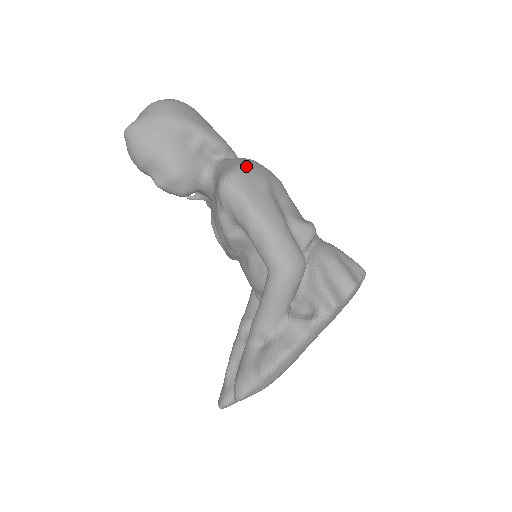
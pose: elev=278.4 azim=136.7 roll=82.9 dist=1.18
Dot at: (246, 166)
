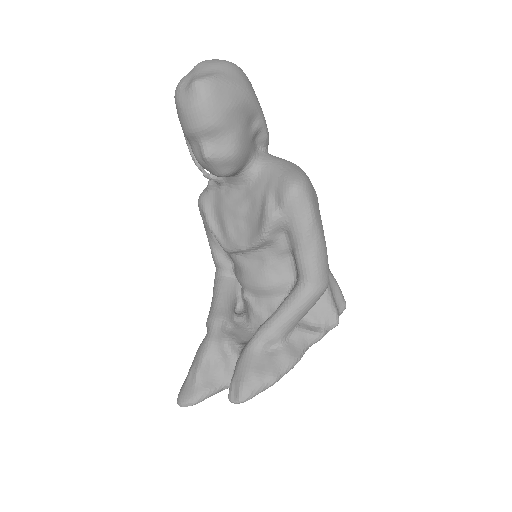
Dot at: occluded
